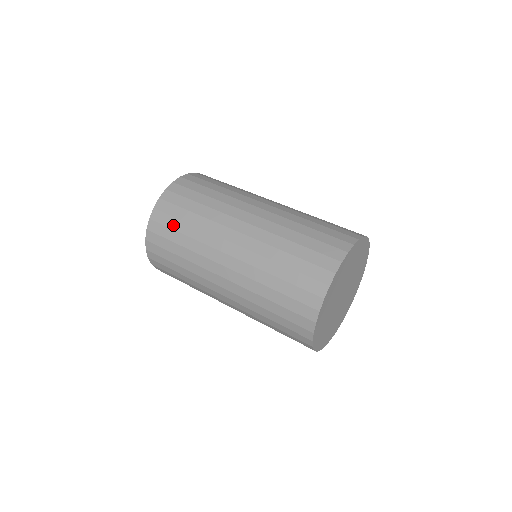
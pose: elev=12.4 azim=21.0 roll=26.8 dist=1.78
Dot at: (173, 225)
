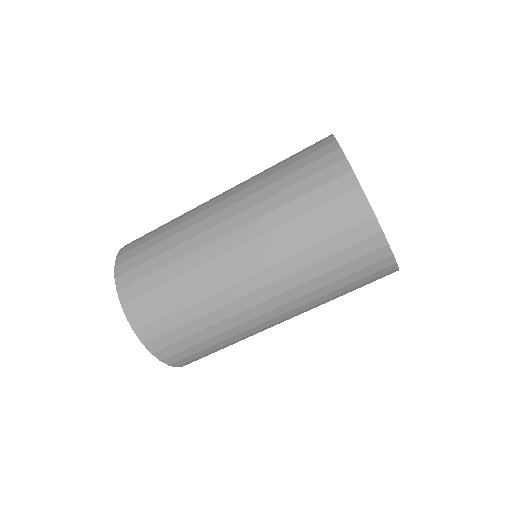
Dot at: (151, 284)
